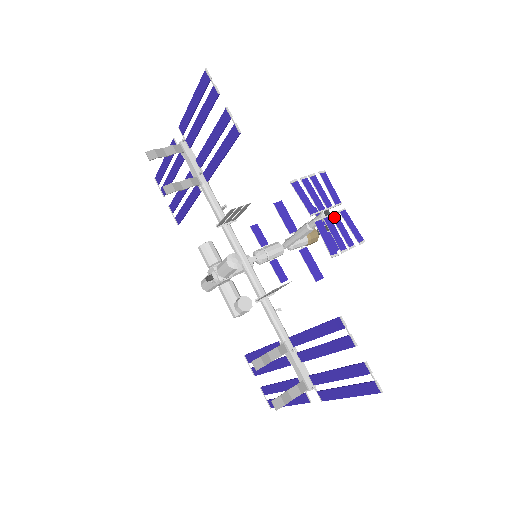
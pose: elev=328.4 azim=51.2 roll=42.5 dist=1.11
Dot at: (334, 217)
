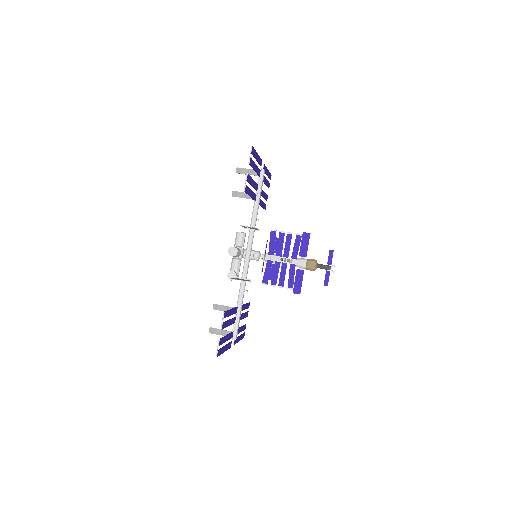
Dot at: (283, 264)
